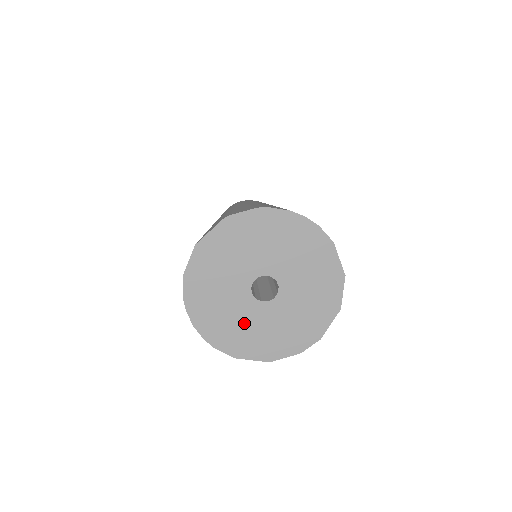
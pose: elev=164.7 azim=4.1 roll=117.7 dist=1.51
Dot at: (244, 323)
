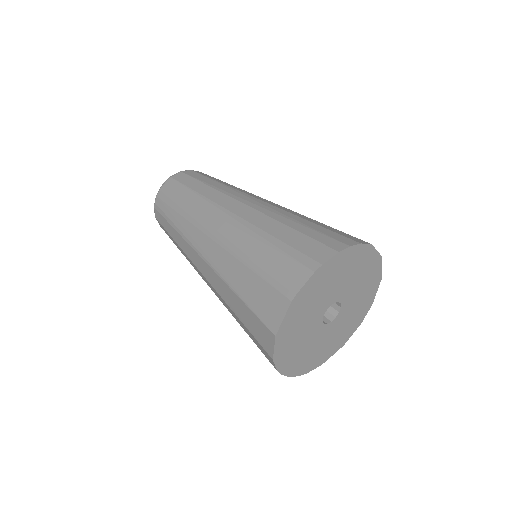
Dot at: (323, 343)
